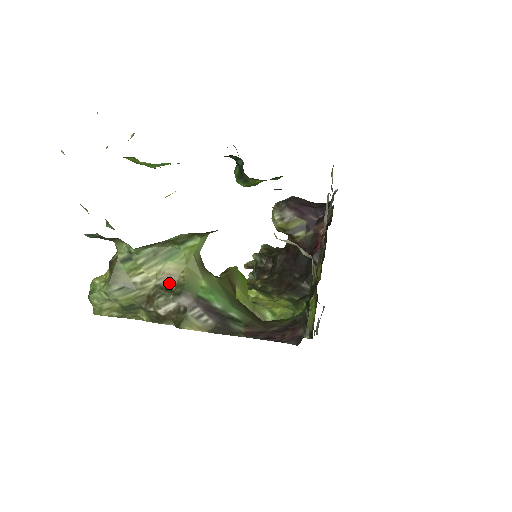
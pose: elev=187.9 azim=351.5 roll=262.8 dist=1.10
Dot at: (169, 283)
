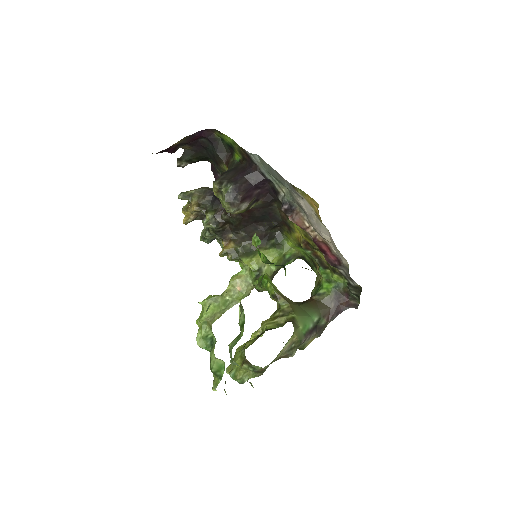
Dot at: (291, 346)
